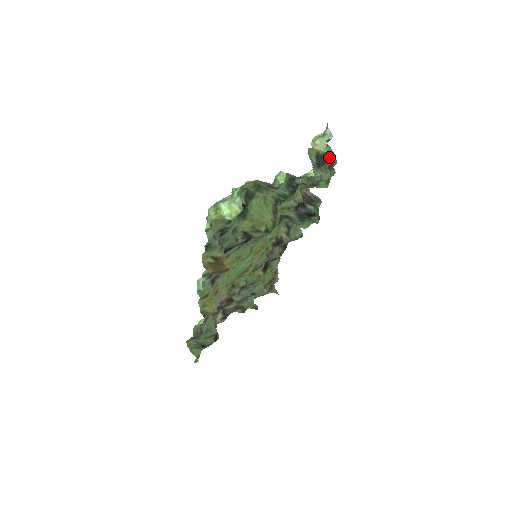
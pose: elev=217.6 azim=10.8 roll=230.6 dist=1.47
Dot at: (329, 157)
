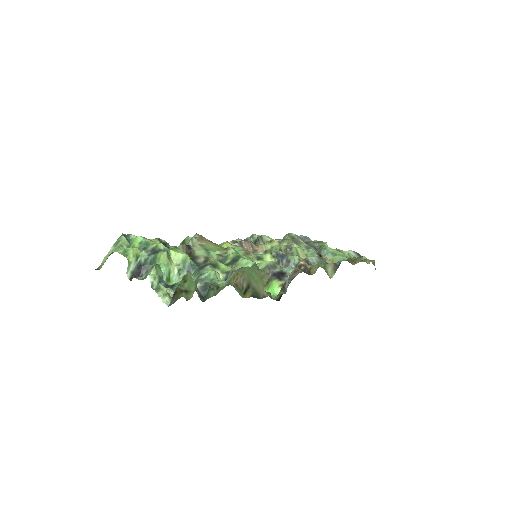
Dot at: (202, 298)
